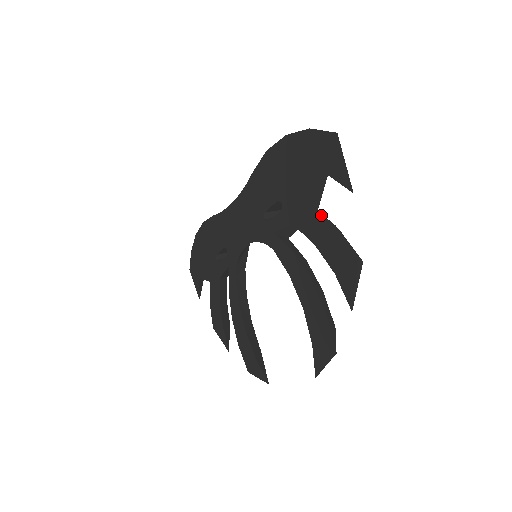
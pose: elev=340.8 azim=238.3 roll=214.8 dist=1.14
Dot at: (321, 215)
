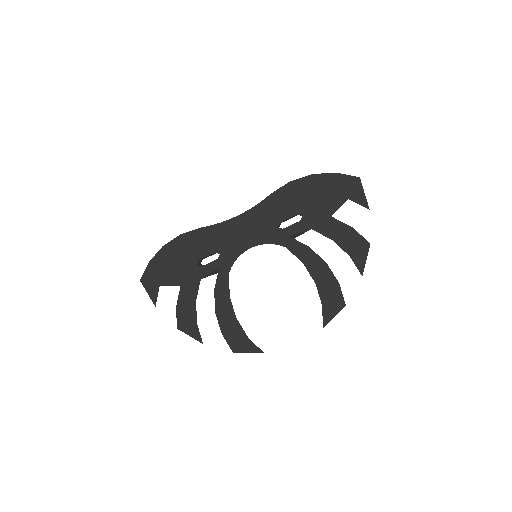
Dot at: (341, 222)
